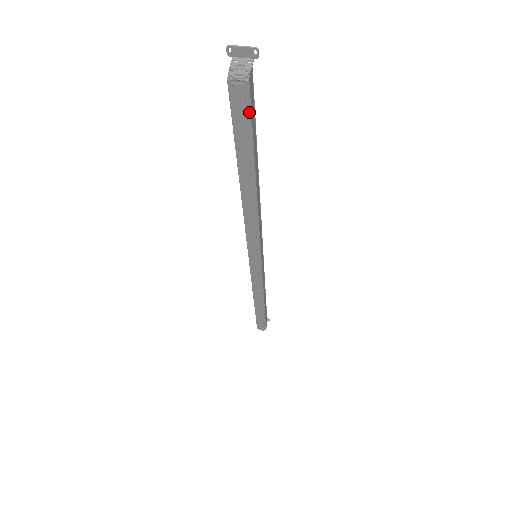
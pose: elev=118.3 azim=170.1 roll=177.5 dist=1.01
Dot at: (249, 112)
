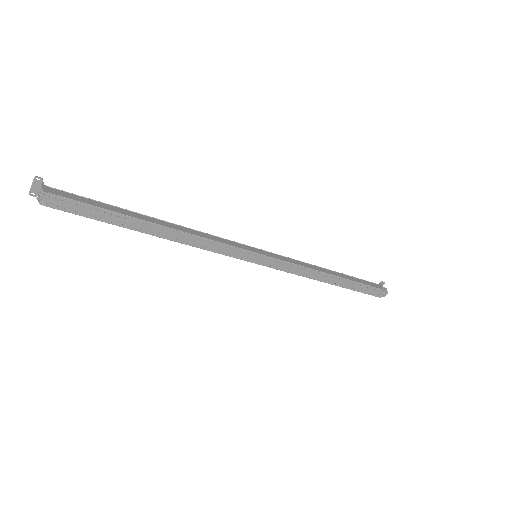
Dot at: (72, 202)
